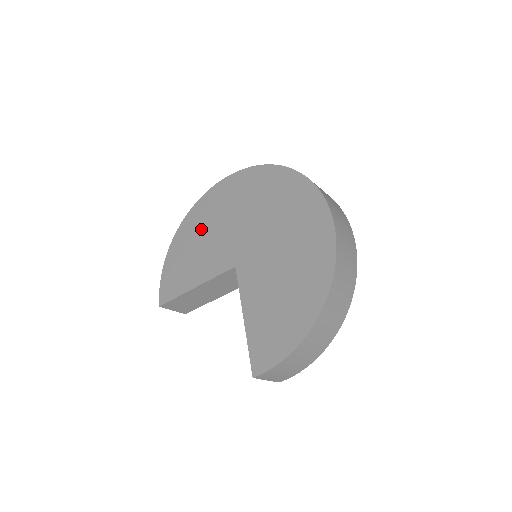
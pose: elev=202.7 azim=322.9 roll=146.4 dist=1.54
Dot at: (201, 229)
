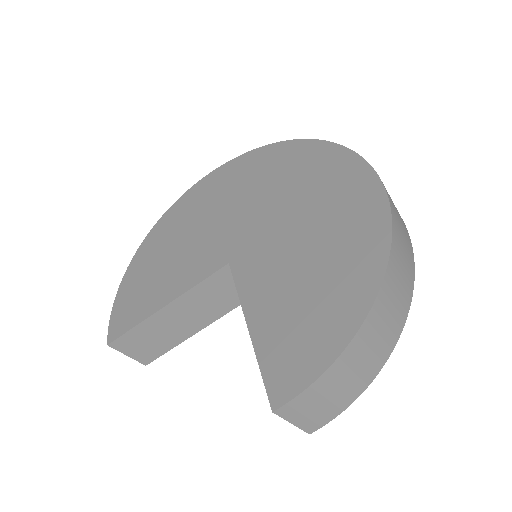
Dot at: (175, 235)
